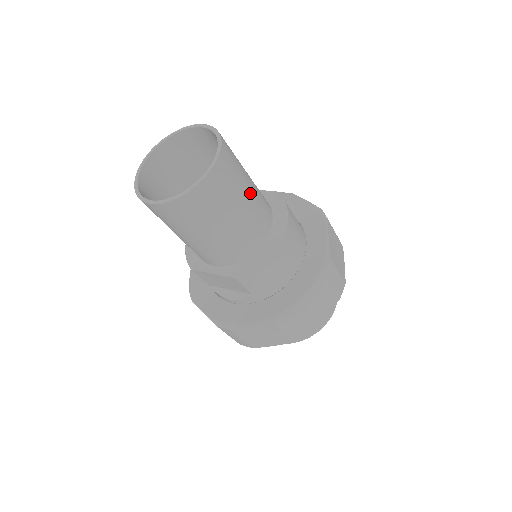
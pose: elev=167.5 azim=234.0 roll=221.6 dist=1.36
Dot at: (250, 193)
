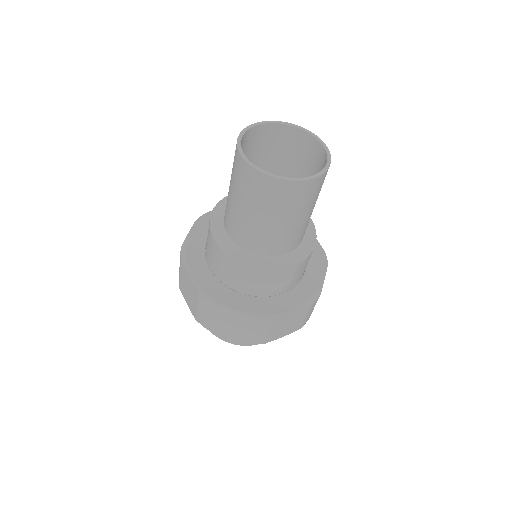
Dot at: occluded
